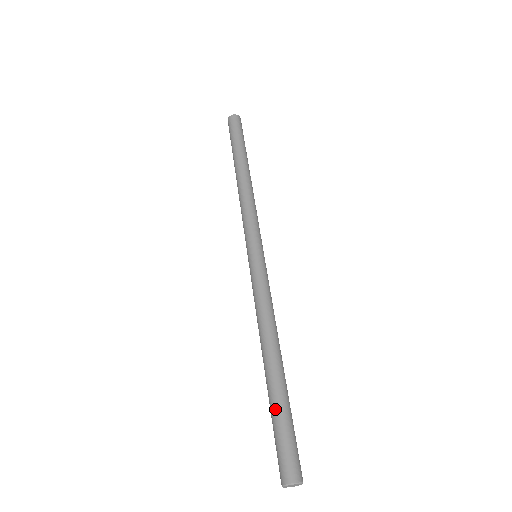
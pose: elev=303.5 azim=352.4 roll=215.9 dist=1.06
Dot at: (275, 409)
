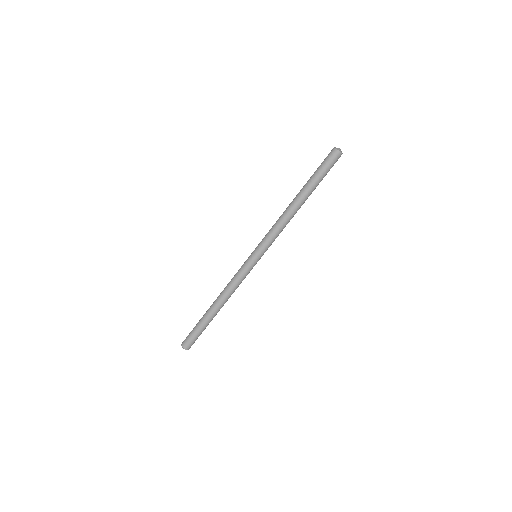
Dot at: (204, 327)
